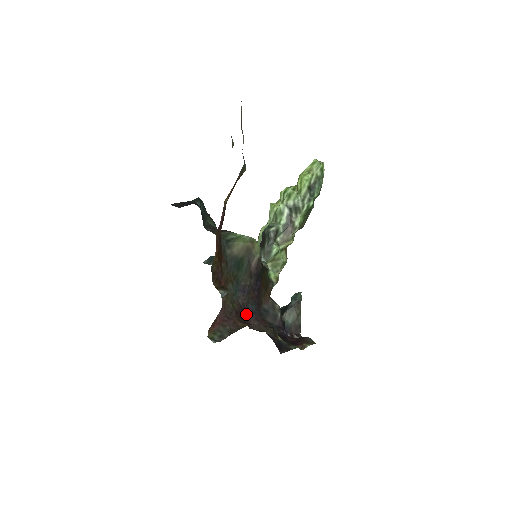
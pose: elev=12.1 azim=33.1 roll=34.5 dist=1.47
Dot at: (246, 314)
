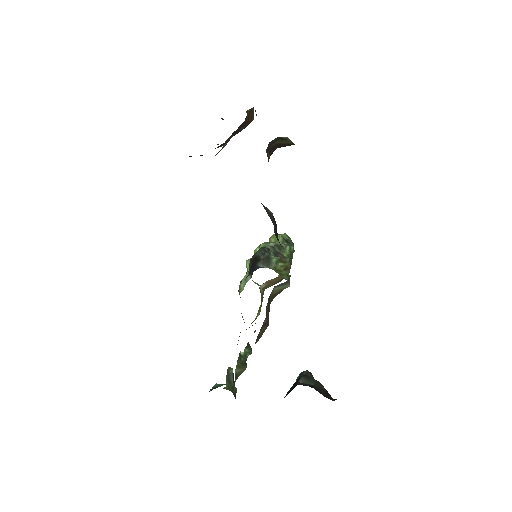
Dot at: occluded
